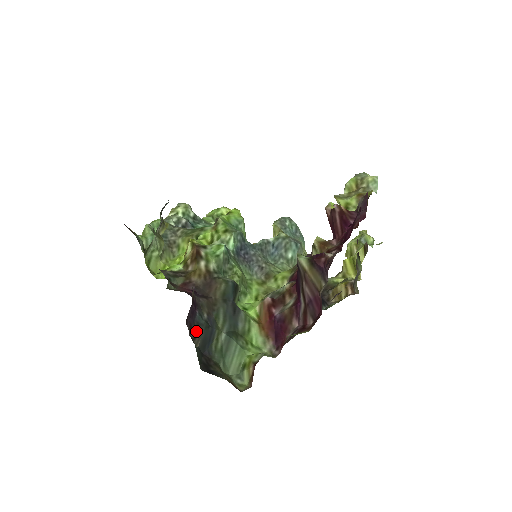
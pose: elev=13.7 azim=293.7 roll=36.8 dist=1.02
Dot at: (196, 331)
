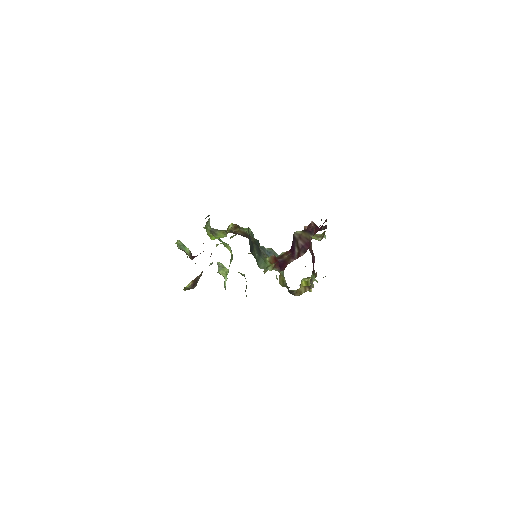
Dot at: occluded
